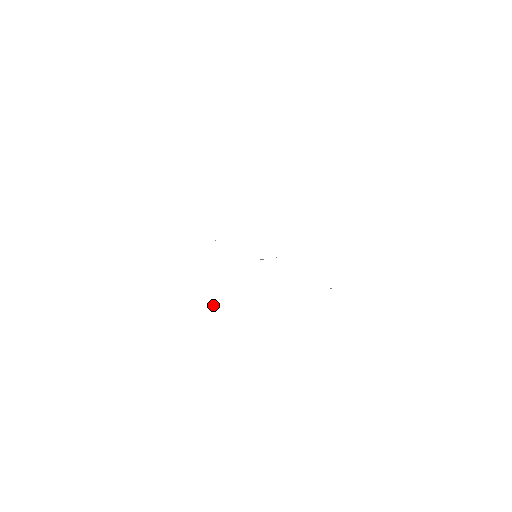
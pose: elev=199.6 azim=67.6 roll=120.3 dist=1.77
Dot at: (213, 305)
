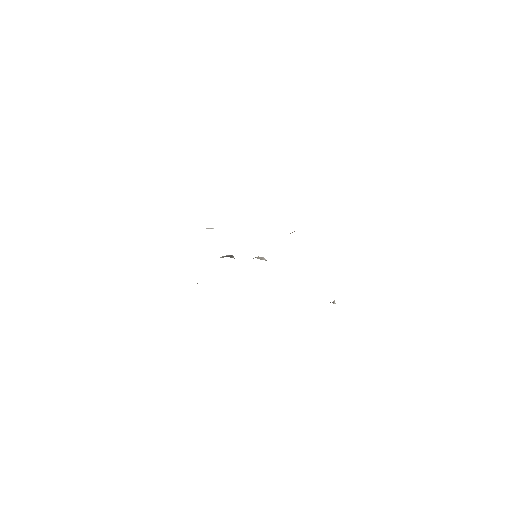
Dot at: occluded
